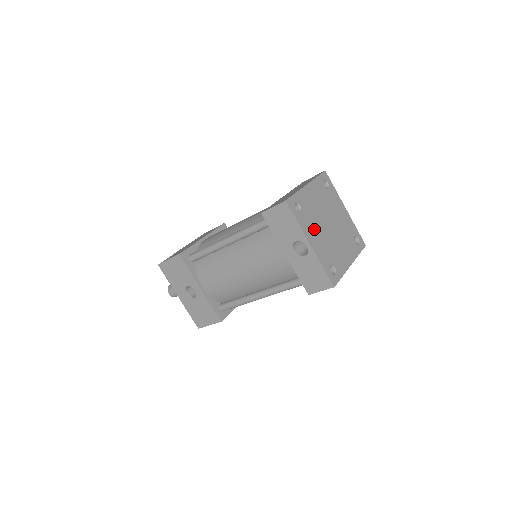
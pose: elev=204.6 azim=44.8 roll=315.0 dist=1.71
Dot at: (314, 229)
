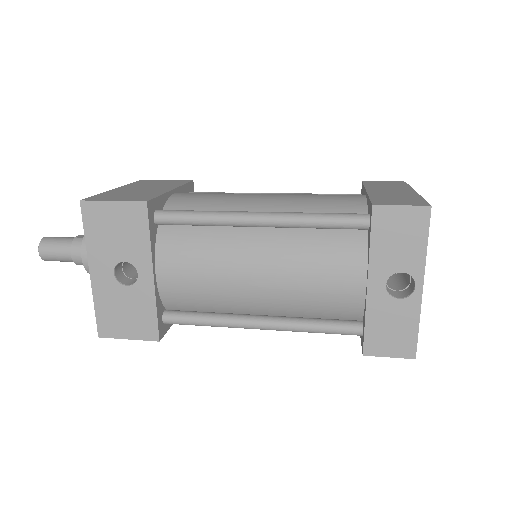
Dot at: occluded
